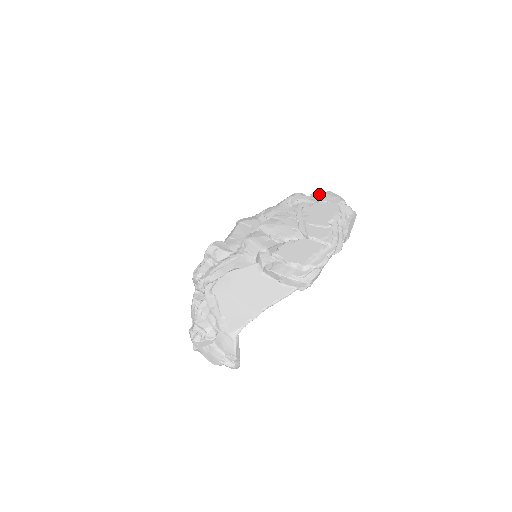
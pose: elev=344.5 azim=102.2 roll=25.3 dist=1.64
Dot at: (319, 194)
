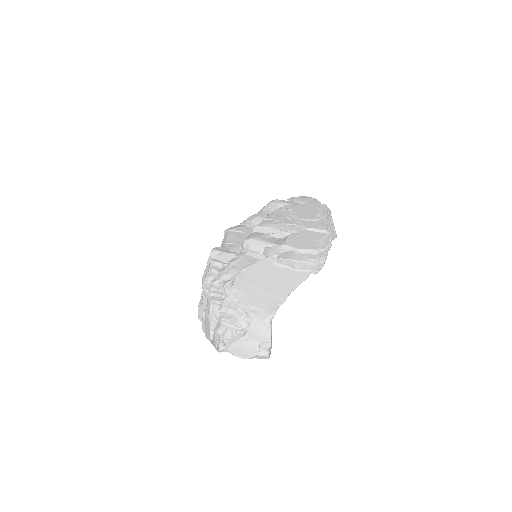
Dot at: (295, 198)
